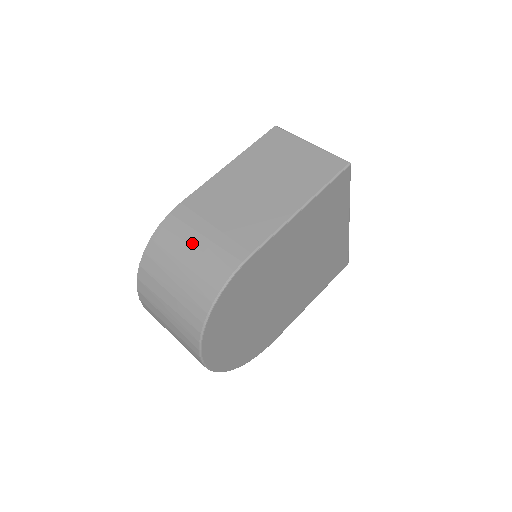
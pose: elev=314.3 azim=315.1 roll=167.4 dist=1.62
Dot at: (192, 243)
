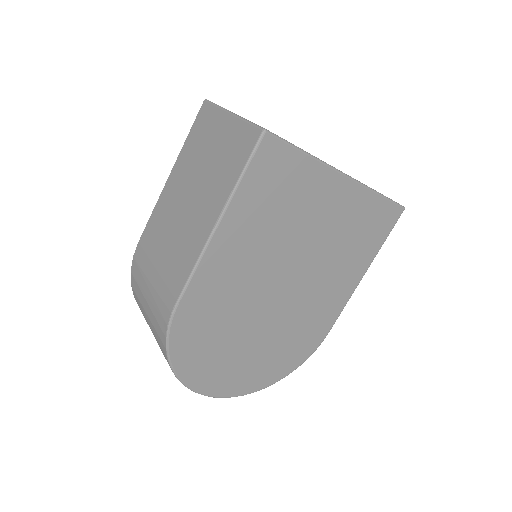
Dot at: (145, 291)
